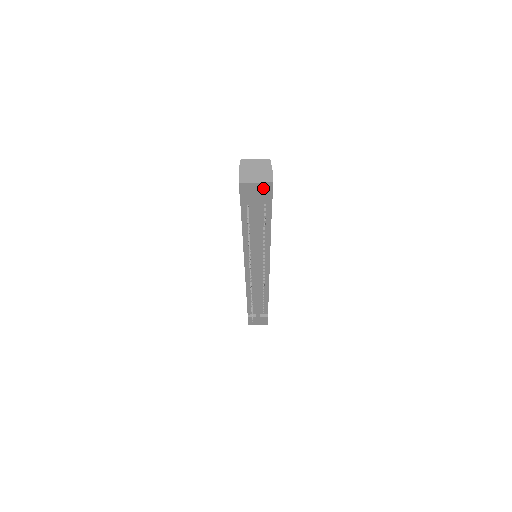
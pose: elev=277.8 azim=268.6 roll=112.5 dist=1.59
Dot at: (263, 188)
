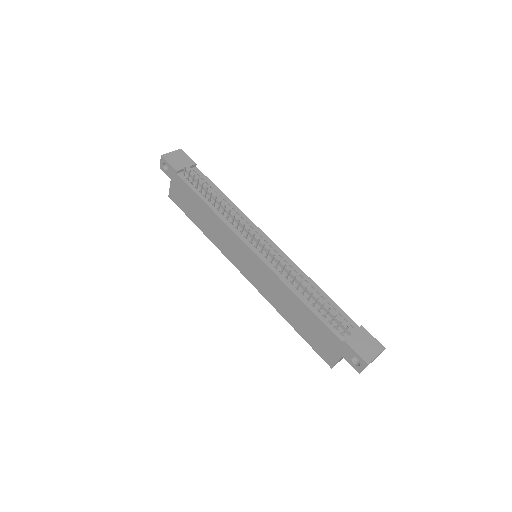
Dot at: (179, 155)
